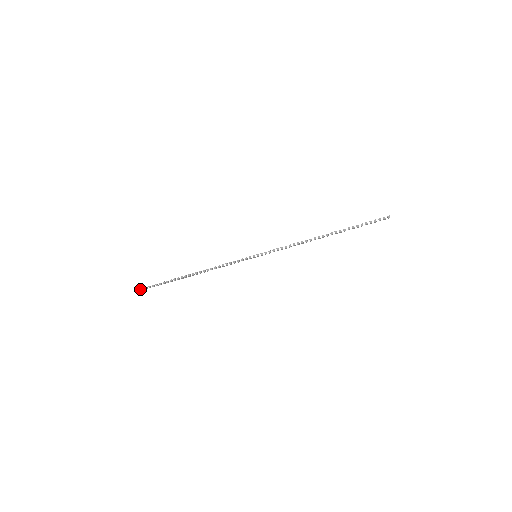
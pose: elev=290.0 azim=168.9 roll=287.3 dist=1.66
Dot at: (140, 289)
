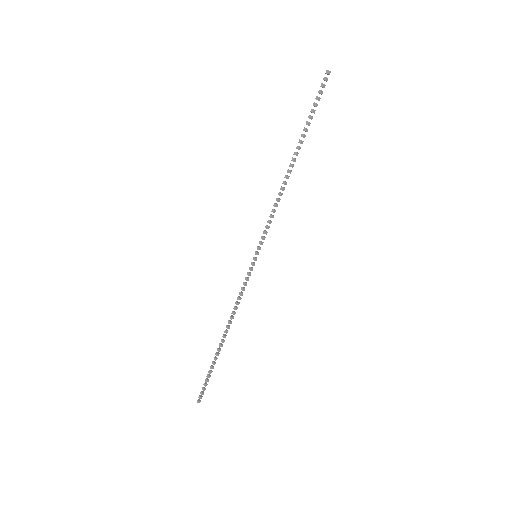
Dot at: (198, 400)
